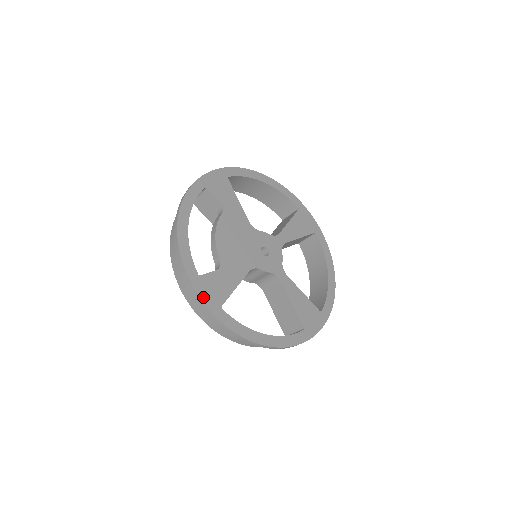
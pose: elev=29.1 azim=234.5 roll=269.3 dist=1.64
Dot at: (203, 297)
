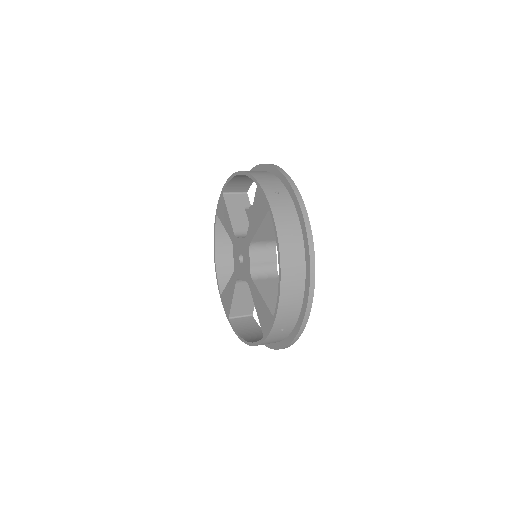
Dot at: occluded
